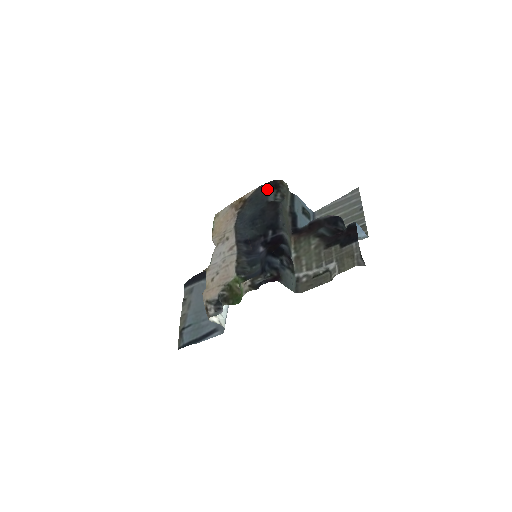
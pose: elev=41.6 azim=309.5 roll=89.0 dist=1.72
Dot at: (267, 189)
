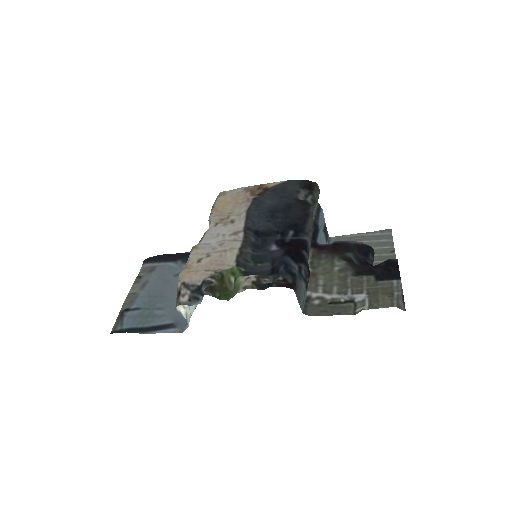
Dot at: (298, 186)
